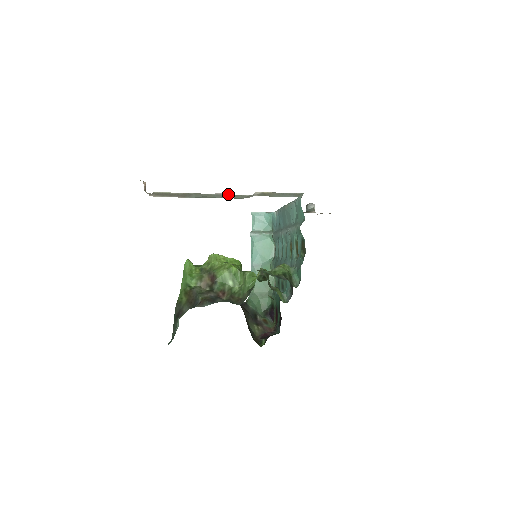
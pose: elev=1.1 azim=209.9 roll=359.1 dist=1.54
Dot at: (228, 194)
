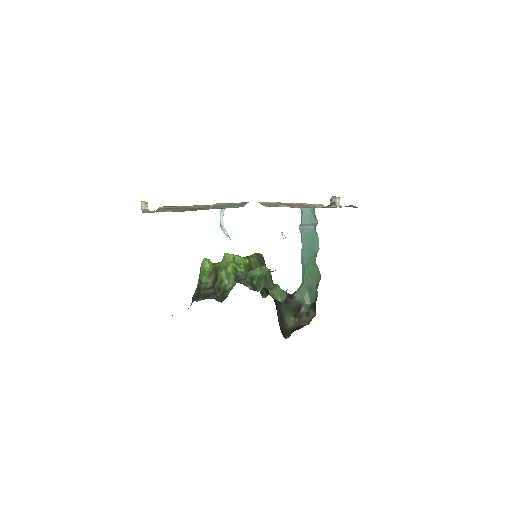
Dot at: (204, 205)
